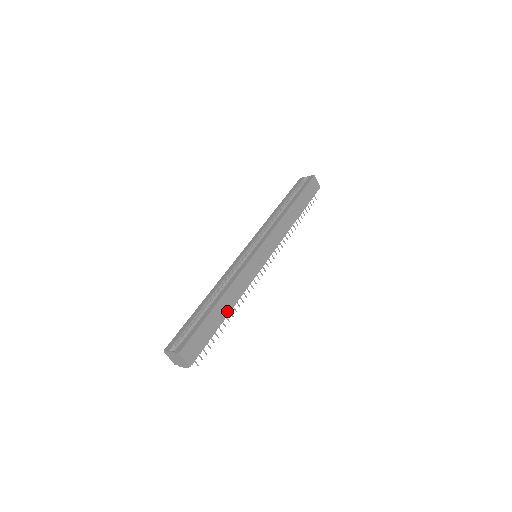
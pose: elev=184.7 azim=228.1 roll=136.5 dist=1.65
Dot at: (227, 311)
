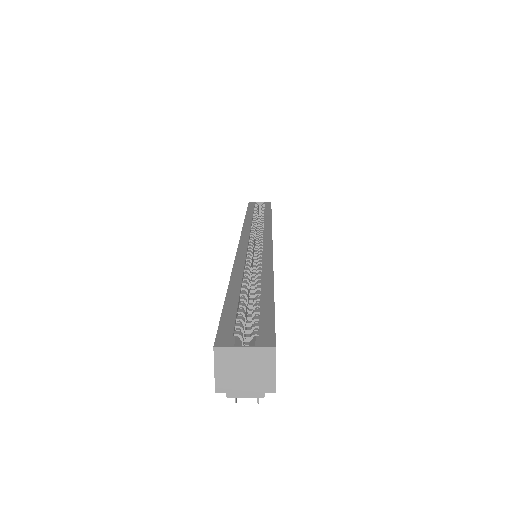
Dot at: occluded
